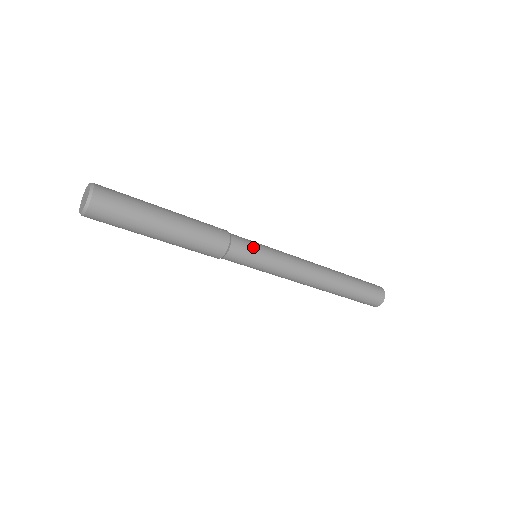
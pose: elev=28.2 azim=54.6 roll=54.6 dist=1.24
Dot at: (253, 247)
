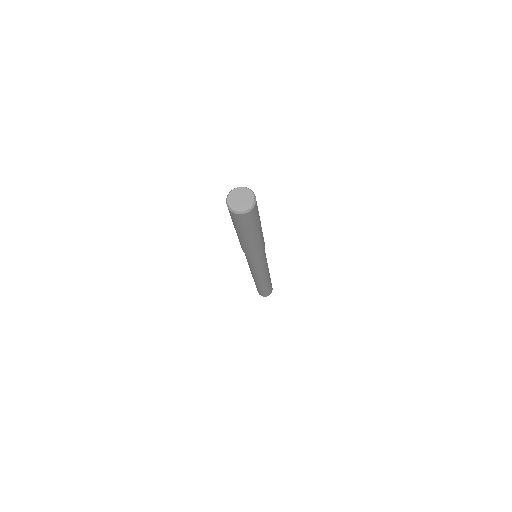
Dot at: occluded
